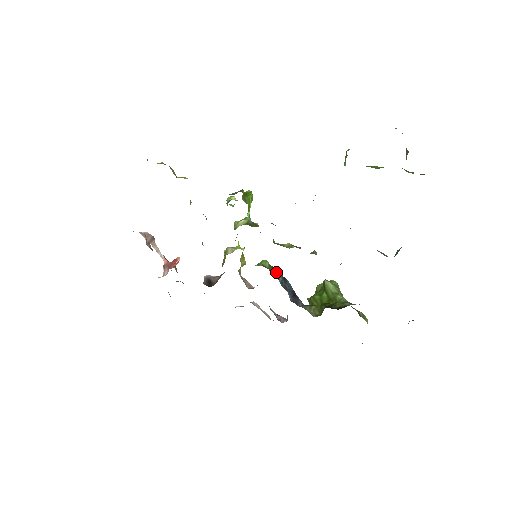
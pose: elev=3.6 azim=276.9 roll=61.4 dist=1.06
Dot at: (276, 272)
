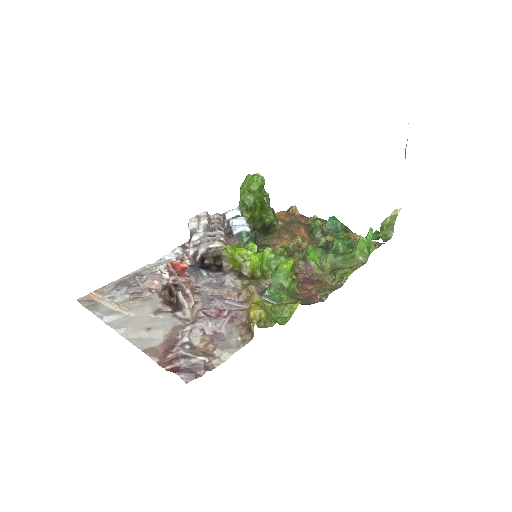
Dot at: occluded
